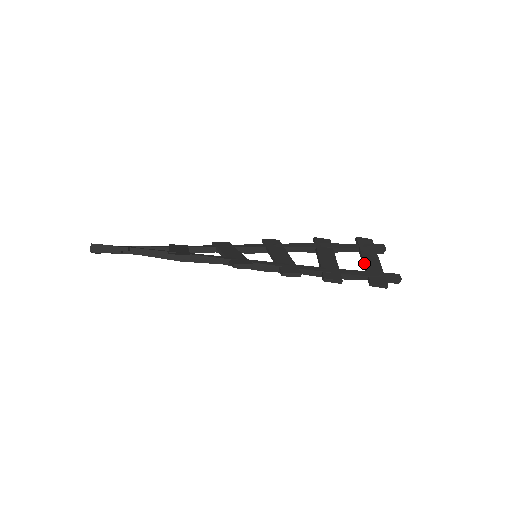
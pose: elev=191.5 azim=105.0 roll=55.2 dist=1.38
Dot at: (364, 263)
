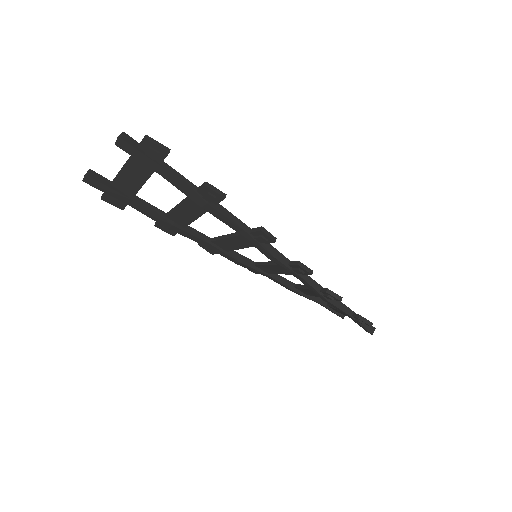
Dot at: occluded
